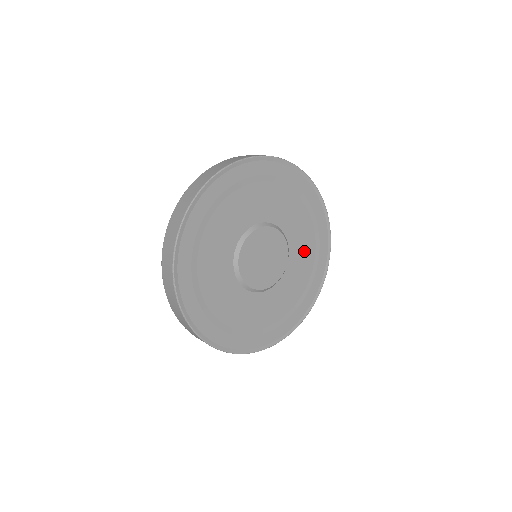
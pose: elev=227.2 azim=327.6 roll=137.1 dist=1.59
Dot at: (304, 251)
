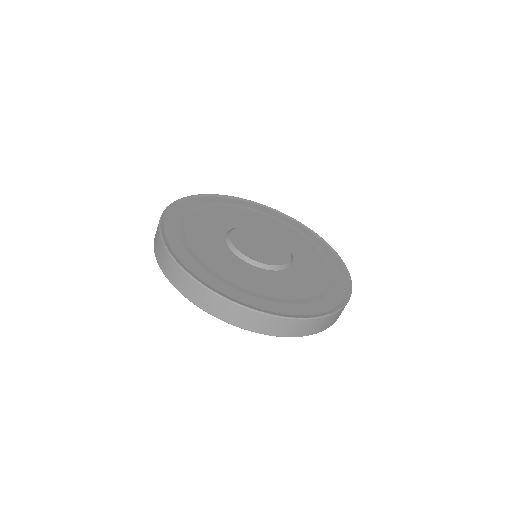
Dot at: (302, 246)
